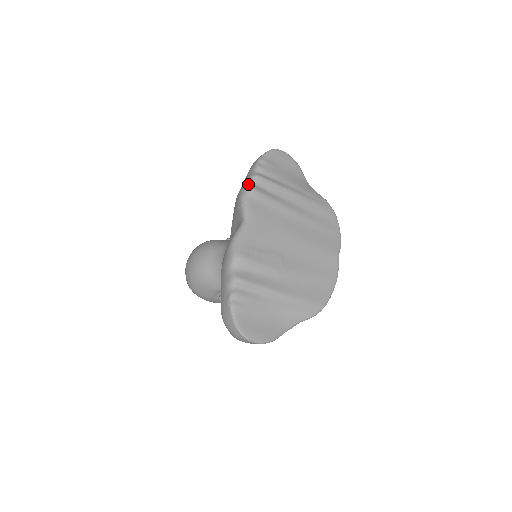
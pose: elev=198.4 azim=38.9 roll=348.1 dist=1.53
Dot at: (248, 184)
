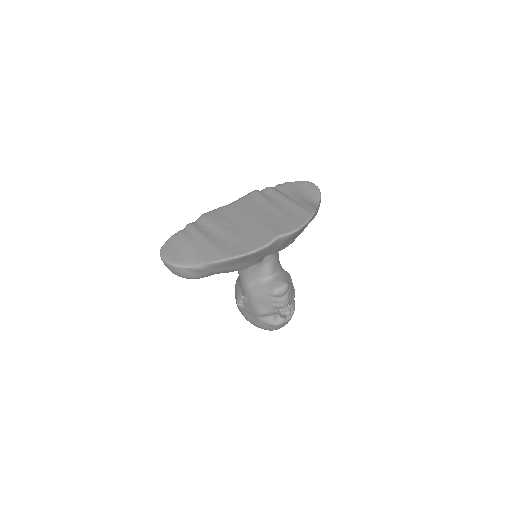
Dot at: occluded
